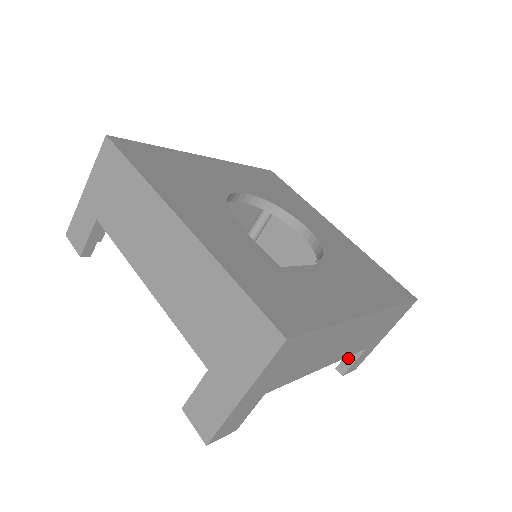
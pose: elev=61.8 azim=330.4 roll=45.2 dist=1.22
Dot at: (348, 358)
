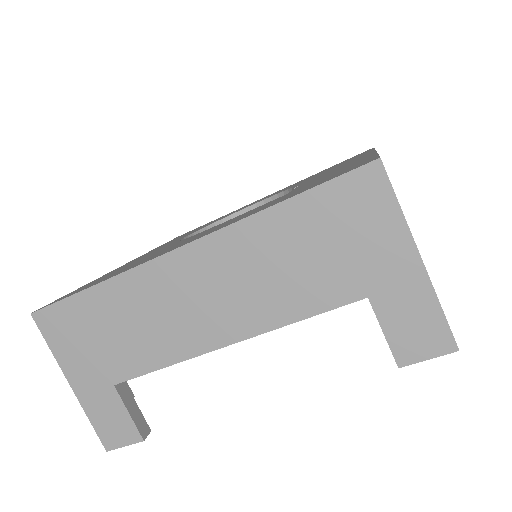
Dot at: occluded
